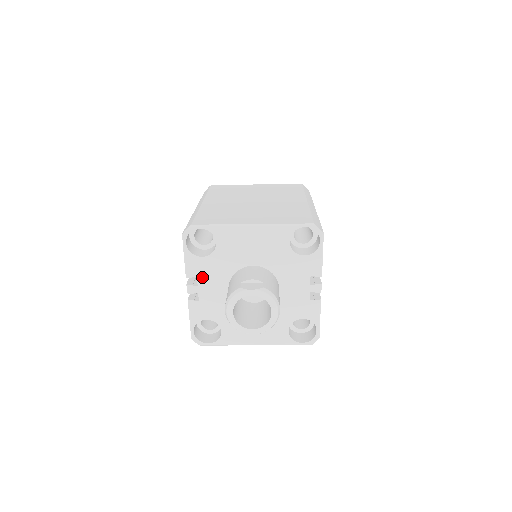
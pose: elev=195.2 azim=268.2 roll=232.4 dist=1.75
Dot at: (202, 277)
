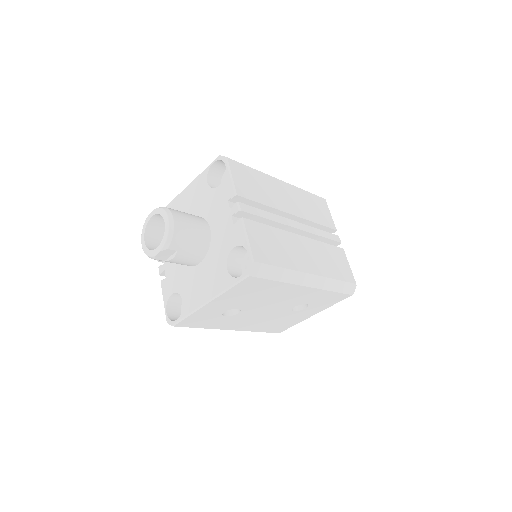
Dot at: occluded
